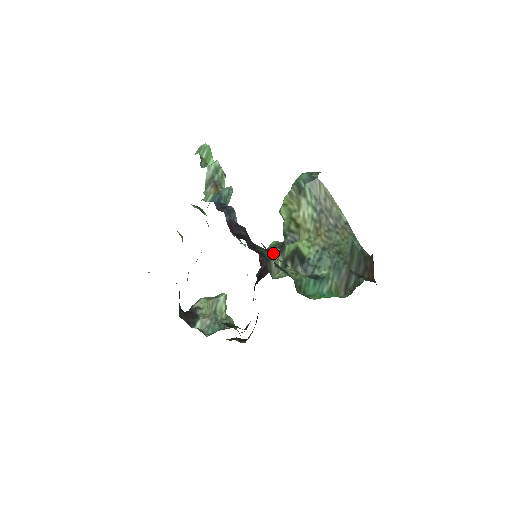
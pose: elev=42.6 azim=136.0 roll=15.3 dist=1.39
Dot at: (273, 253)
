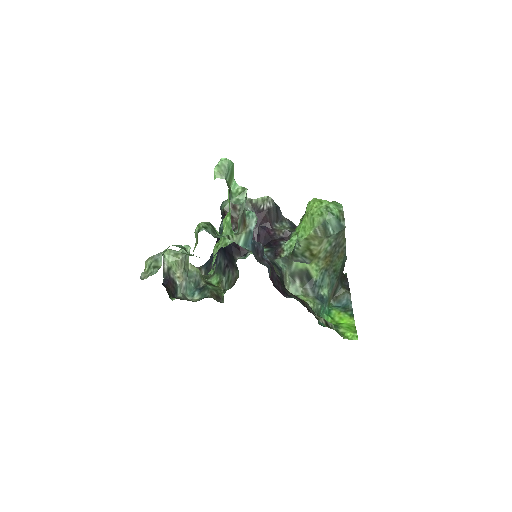
Dot at: (281, 265)
